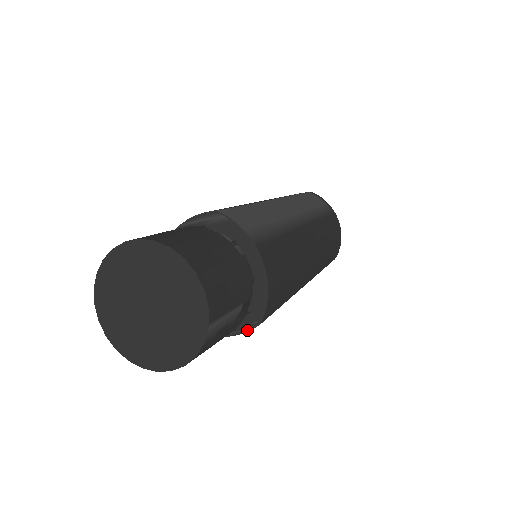
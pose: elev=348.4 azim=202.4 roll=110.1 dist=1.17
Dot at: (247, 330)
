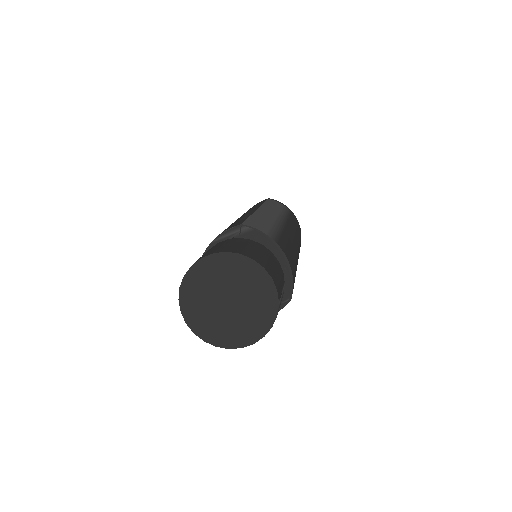
Dot at: (281, 308)
